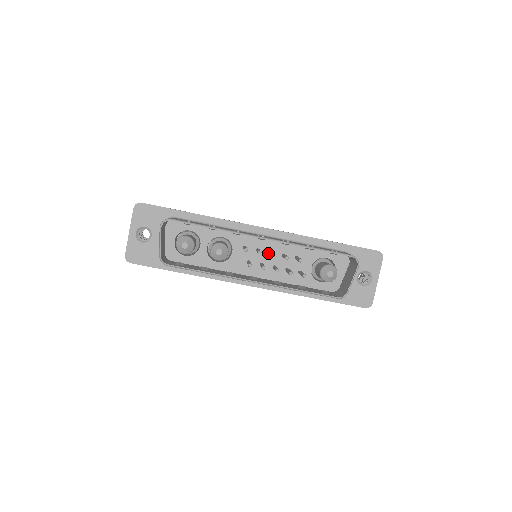
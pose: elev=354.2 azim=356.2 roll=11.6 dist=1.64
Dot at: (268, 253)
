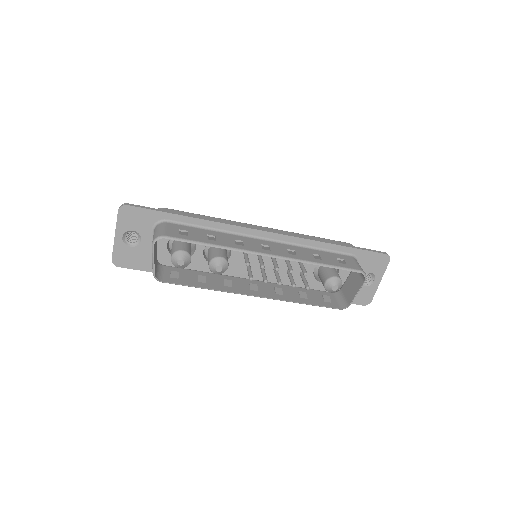
Dot at: occluded
